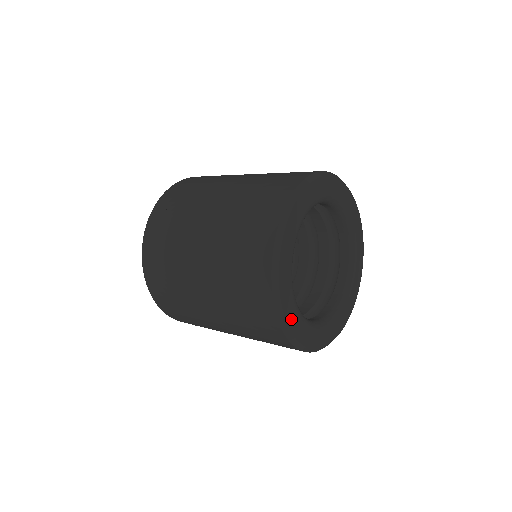
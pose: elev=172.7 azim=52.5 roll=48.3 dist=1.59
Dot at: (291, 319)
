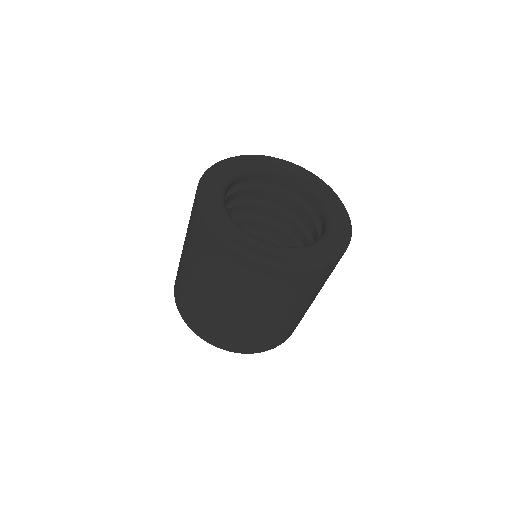
Dot at: (270, 255)
